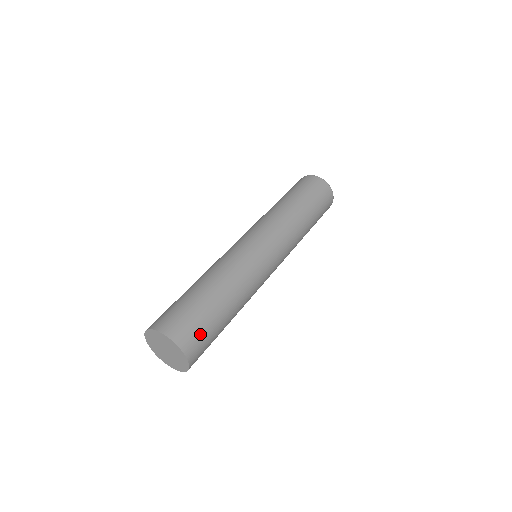
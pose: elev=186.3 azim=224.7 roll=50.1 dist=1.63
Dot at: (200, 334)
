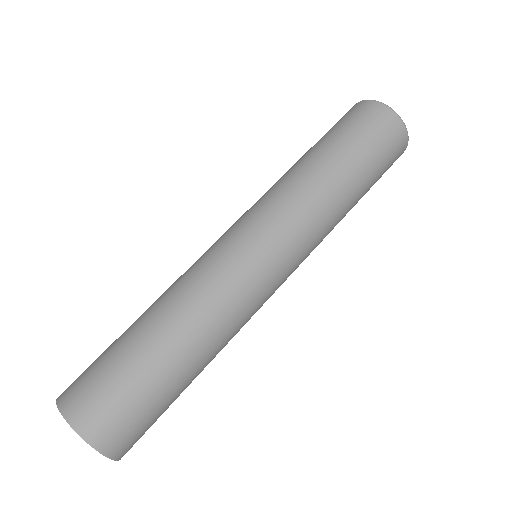
Dot at: (100, 389)
